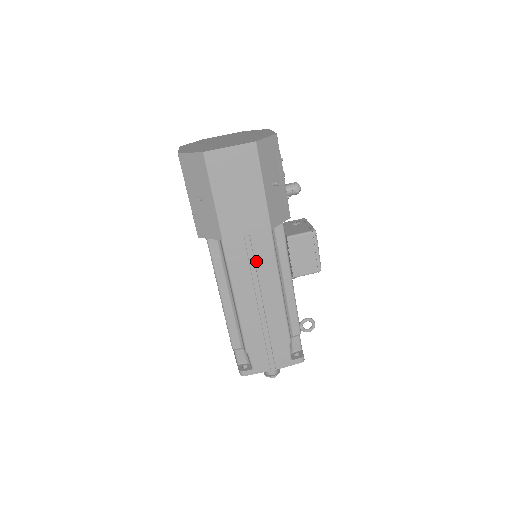
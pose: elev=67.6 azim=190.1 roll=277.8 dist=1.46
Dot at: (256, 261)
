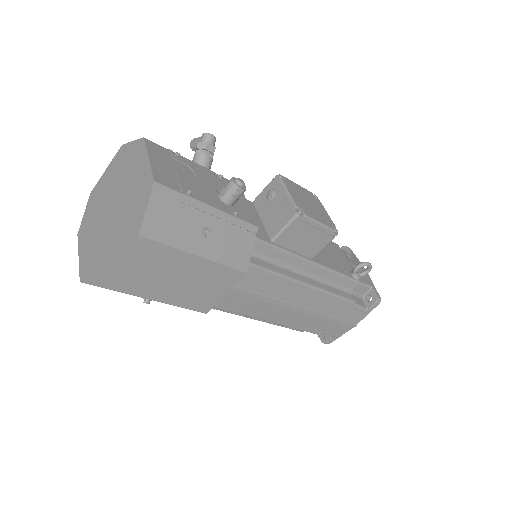
Dot at: (258, 292)
